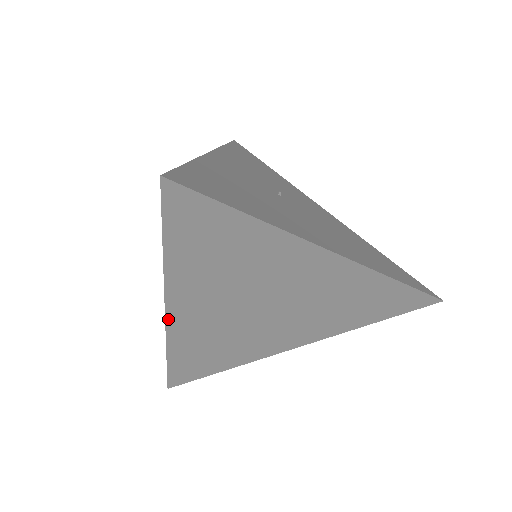
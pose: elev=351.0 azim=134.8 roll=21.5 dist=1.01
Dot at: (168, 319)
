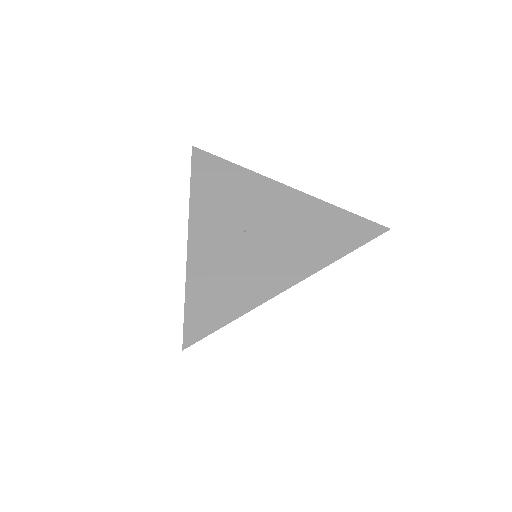
Dot at: occluded
